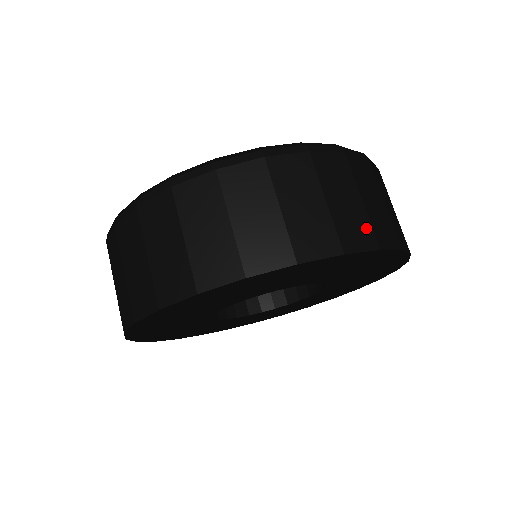
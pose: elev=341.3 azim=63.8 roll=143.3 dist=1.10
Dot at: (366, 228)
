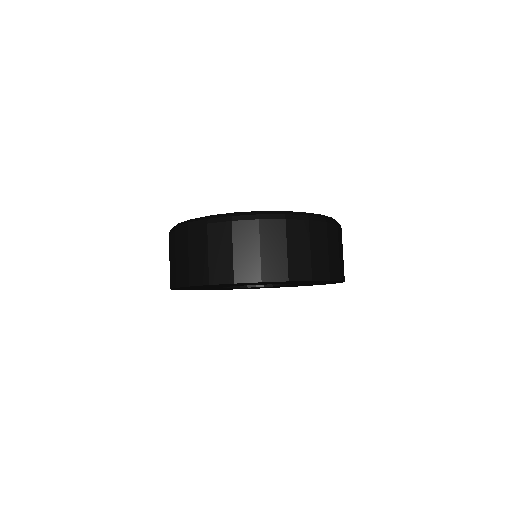
Dot at: (338, 268)
